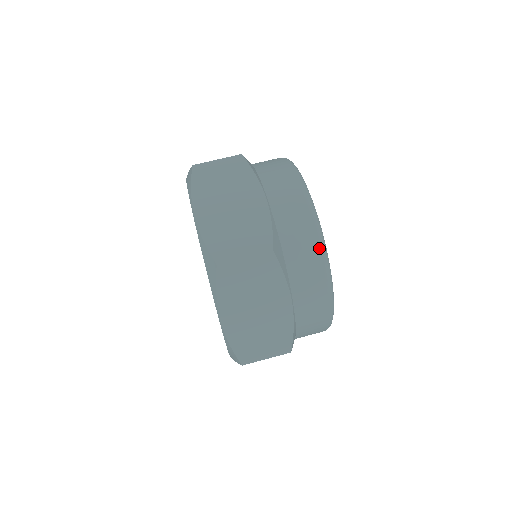
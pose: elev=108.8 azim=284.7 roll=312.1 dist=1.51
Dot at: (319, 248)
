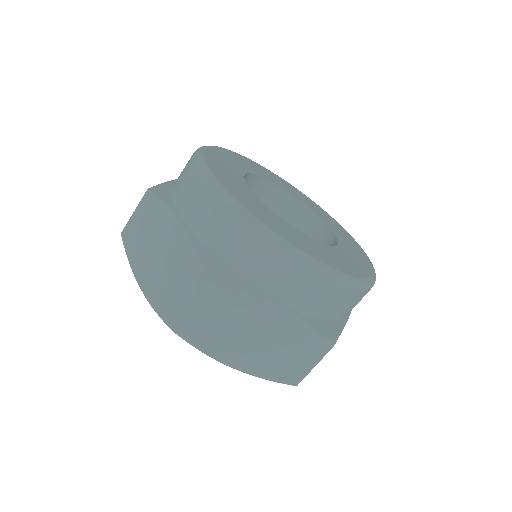
Dot at: (359, 291)
